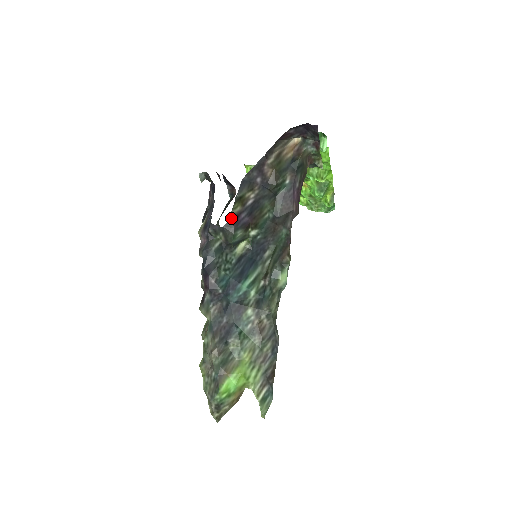
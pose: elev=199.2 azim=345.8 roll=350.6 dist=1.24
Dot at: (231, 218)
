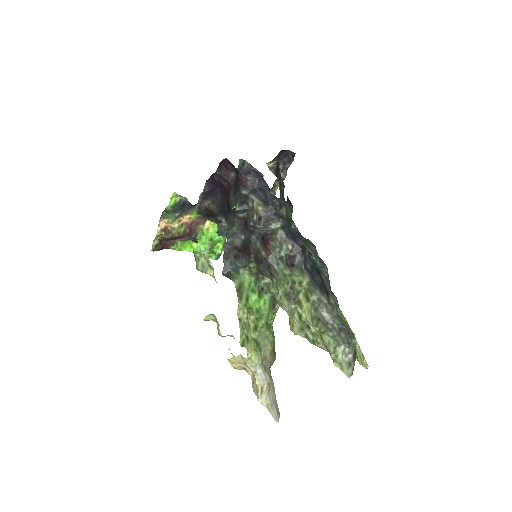
Dot at: (287, 196)
